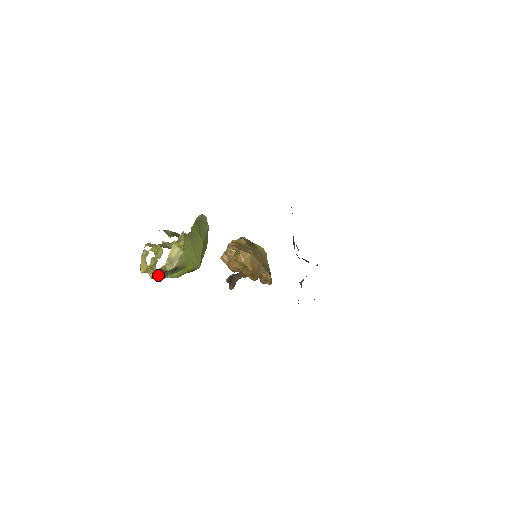
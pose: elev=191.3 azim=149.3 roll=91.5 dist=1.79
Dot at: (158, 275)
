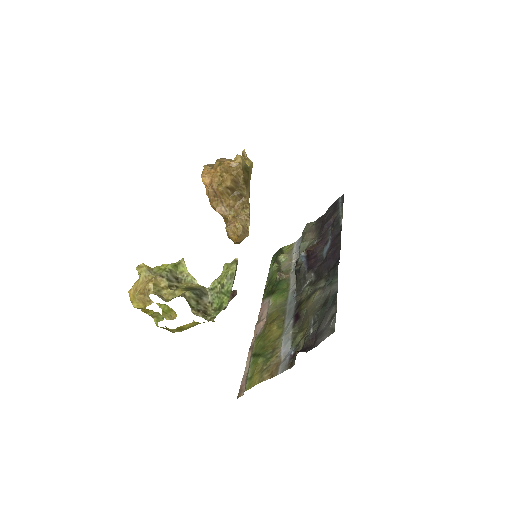
Dot at: occluded
